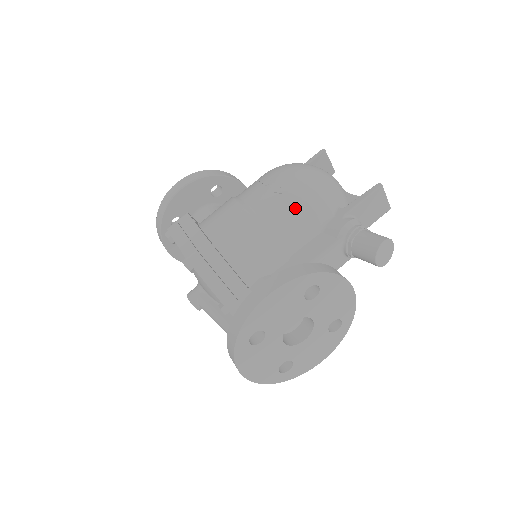
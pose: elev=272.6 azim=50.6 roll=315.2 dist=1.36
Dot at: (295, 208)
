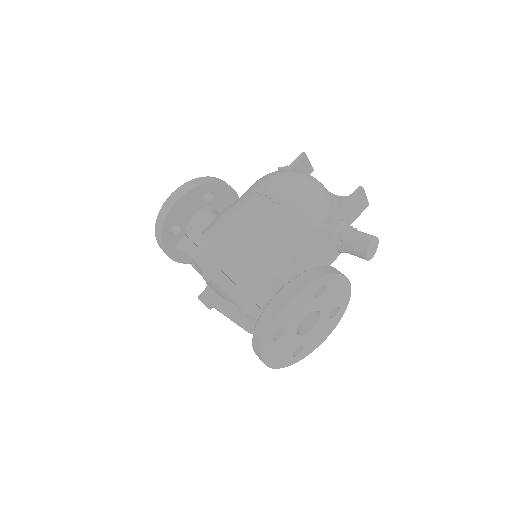
Dot at: (293, 216)
